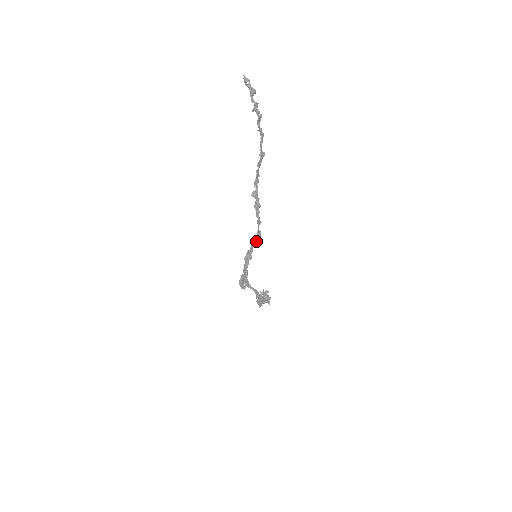
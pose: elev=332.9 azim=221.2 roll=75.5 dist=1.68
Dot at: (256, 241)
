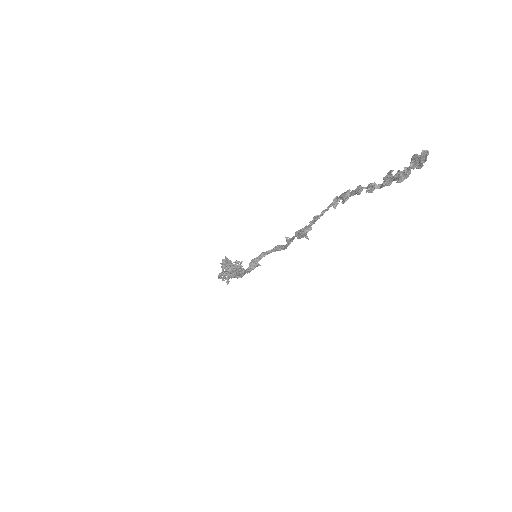
Dot at: occluded
